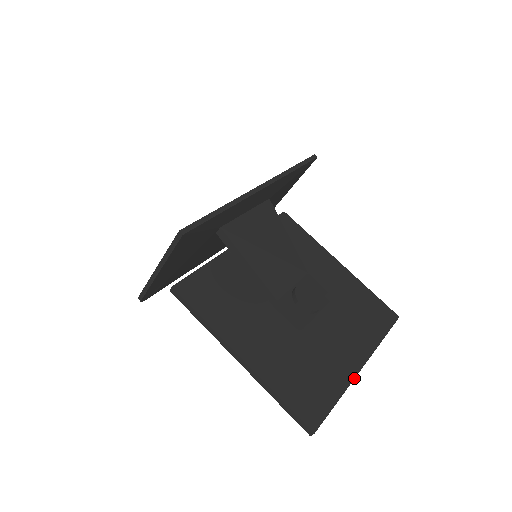
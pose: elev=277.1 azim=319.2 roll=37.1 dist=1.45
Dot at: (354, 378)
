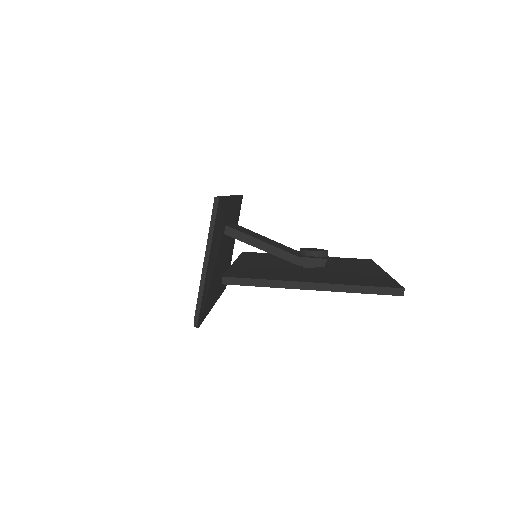
Dot at: (388, 274)
